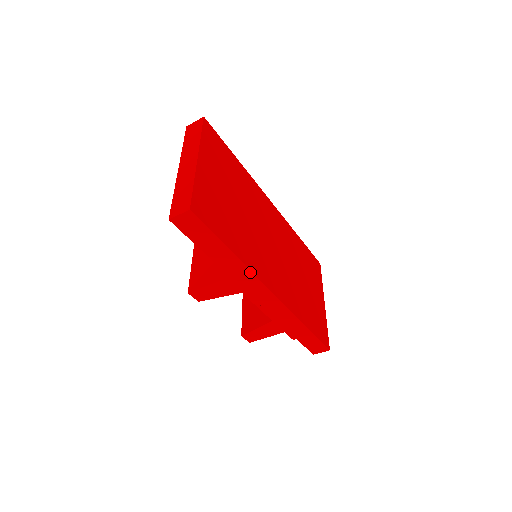
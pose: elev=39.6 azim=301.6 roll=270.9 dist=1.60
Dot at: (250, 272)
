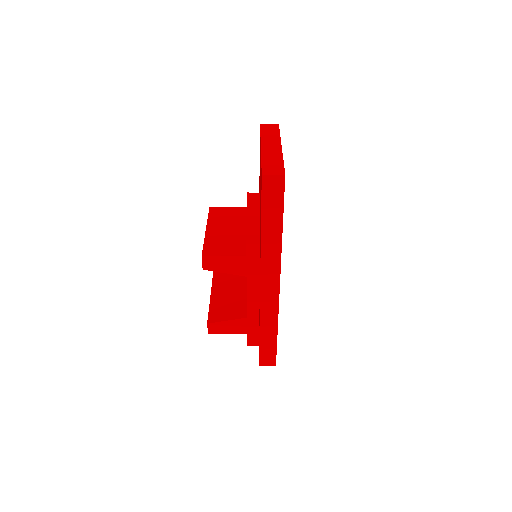
Dot at: (280, 256)
